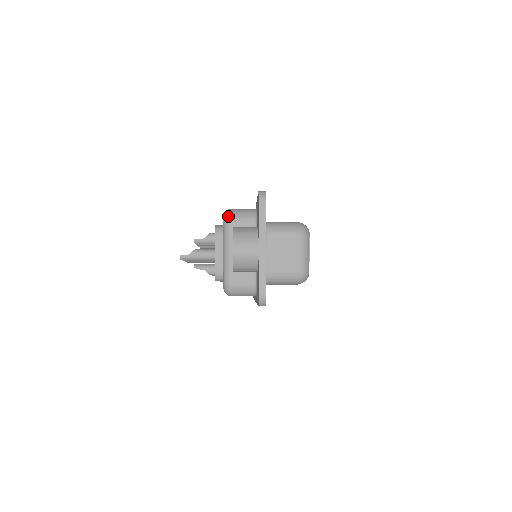
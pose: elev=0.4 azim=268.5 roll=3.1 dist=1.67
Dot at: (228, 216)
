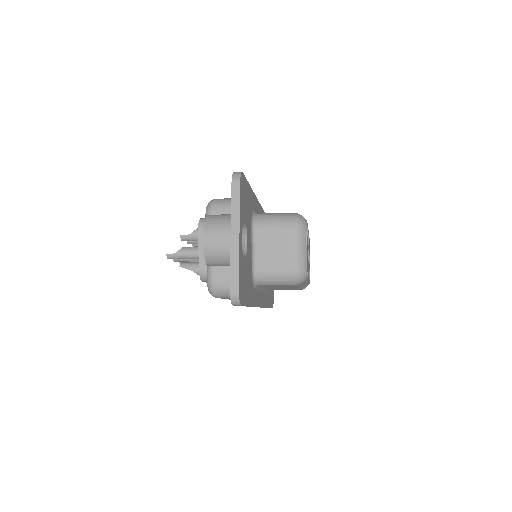
Dot at: (210, 206)
